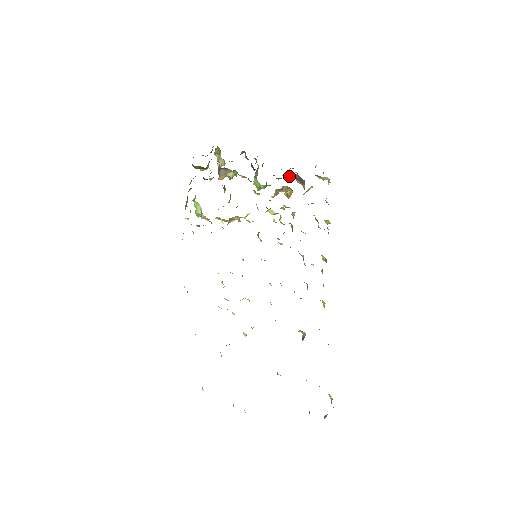
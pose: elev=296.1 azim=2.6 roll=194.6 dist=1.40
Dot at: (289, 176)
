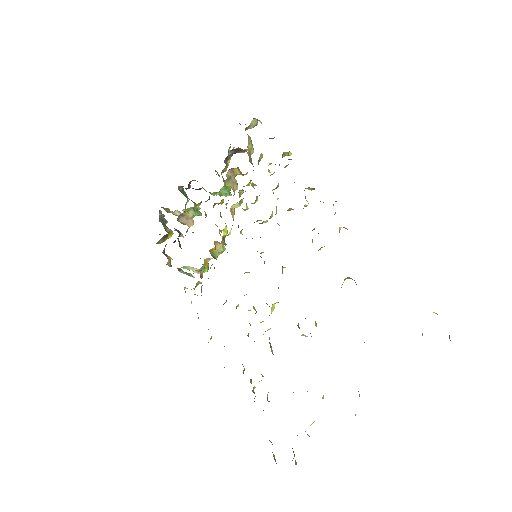
Dot at: (229, 158)
